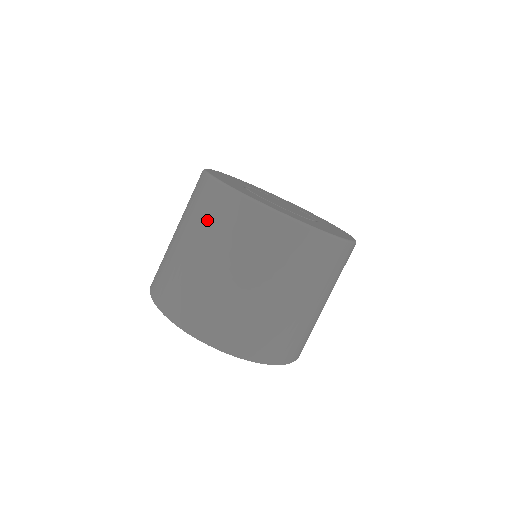
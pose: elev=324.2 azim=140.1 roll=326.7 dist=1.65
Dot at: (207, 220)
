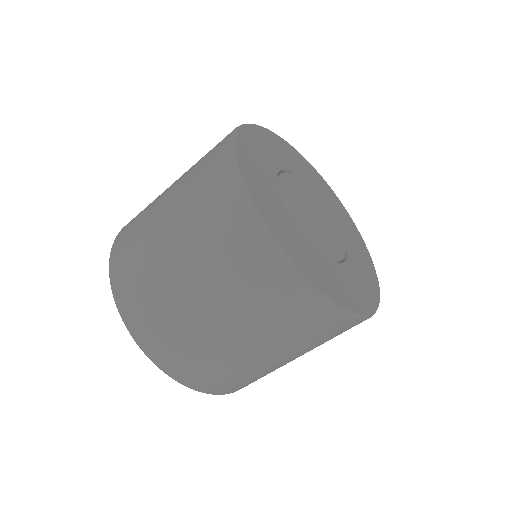
Dot at: occluded
